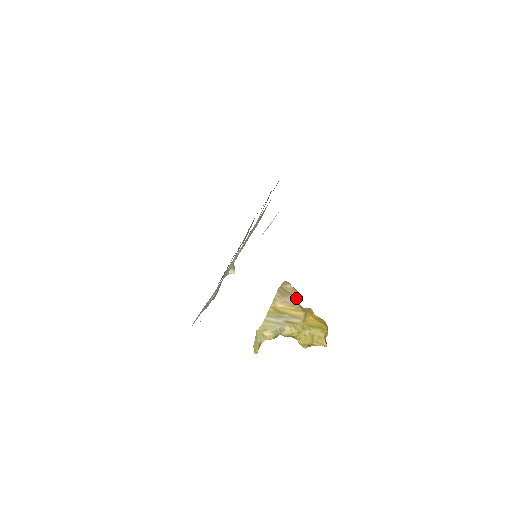
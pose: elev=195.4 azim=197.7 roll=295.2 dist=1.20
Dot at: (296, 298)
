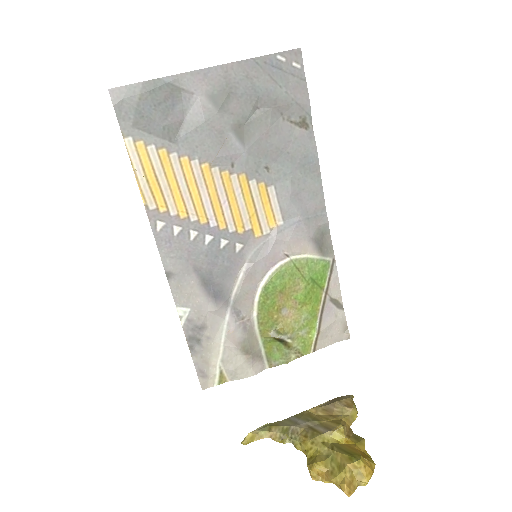
Dot at: (345, 409)
